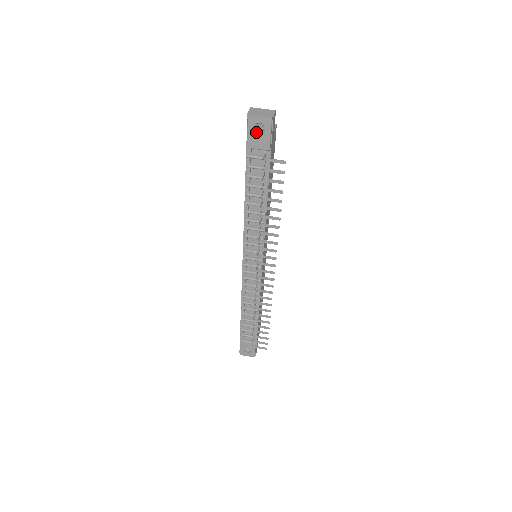
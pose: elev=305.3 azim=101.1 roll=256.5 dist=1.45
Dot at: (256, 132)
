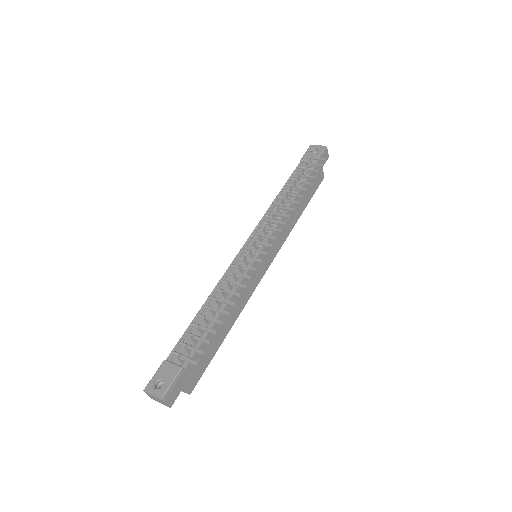
Dot at: (311, 153)
